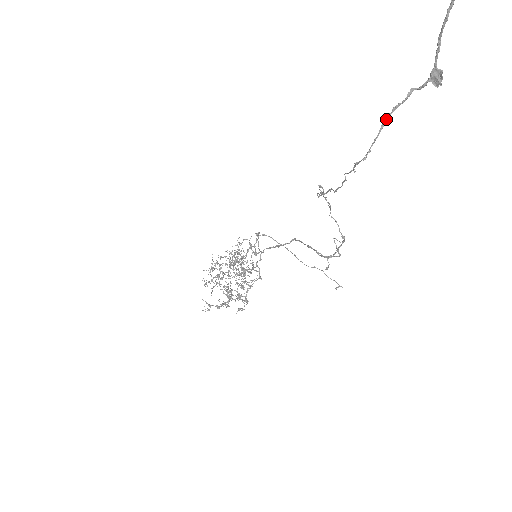
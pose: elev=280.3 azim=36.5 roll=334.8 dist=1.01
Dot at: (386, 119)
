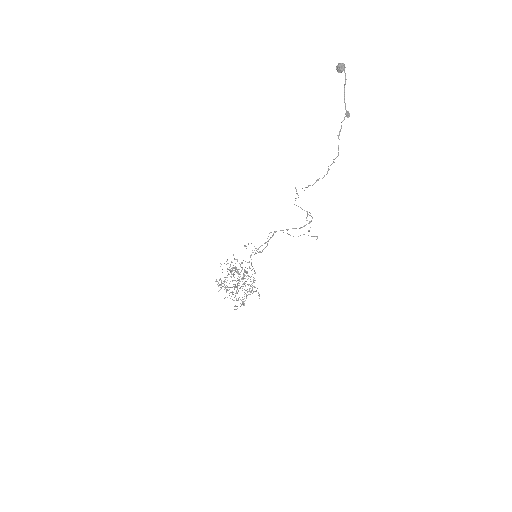
Dot at: occluded
